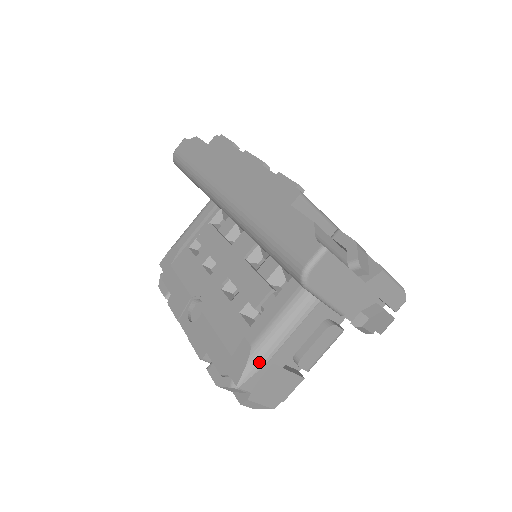
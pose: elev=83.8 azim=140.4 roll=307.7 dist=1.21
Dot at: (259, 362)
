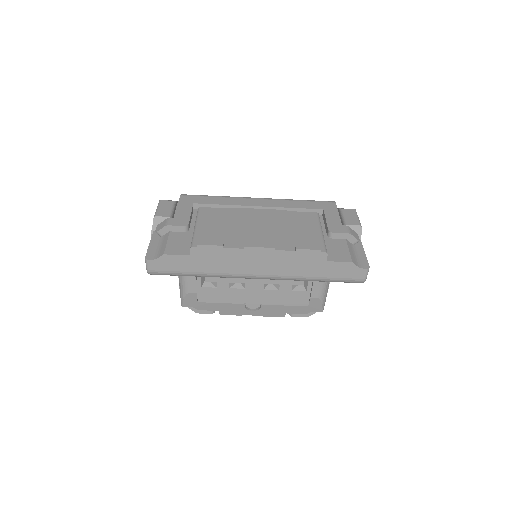
Dot at: occluded
